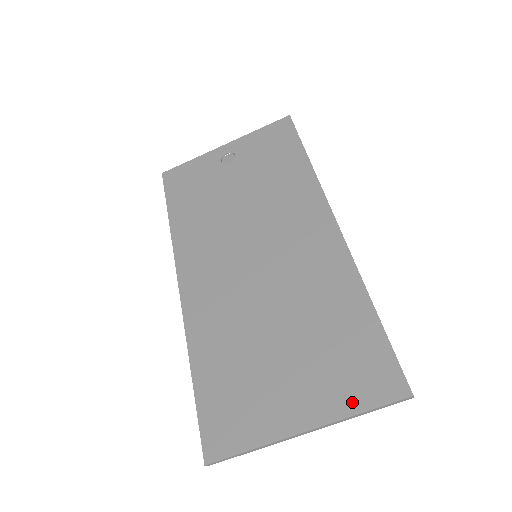
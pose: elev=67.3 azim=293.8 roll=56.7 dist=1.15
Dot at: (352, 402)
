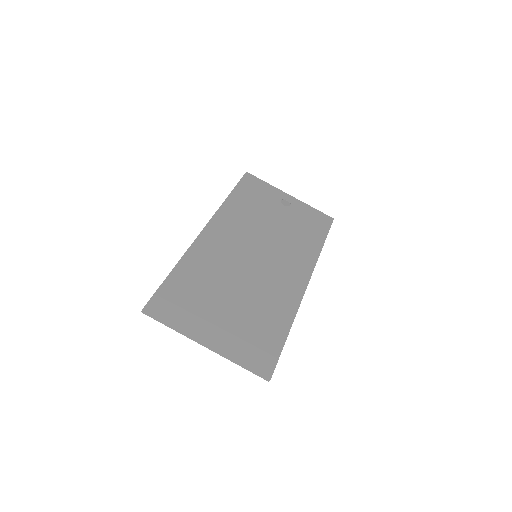
Dot at: (241, 355)
